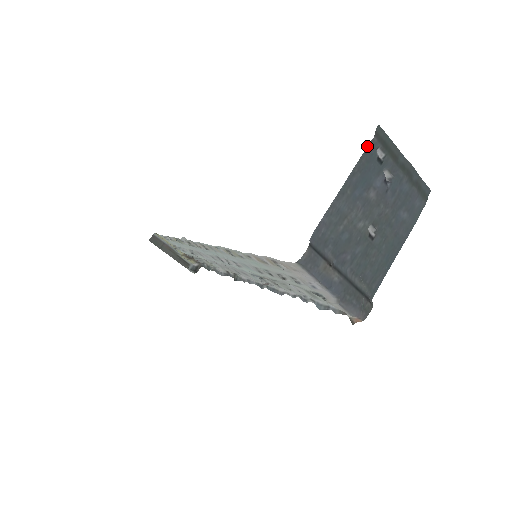
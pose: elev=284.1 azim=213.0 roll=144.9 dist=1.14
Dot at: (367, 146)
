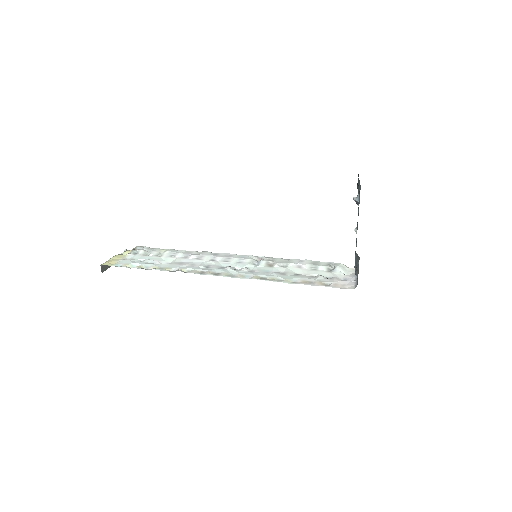
Dot at: occluded
